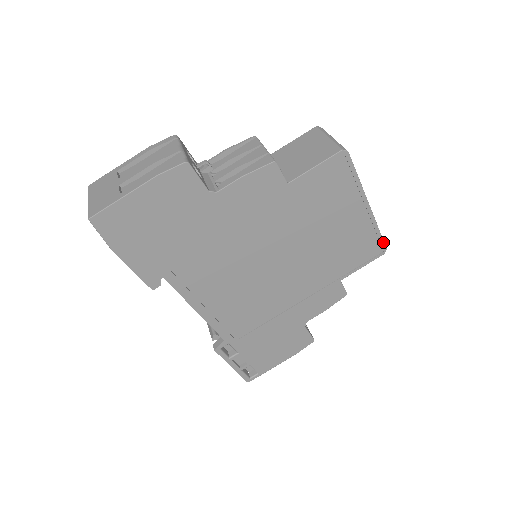
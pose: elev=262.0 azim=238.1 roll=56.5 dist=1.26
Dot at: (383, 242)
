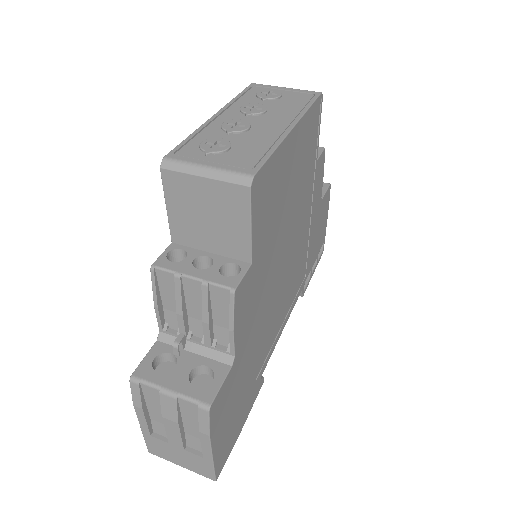
Dot at: (317, 99)
